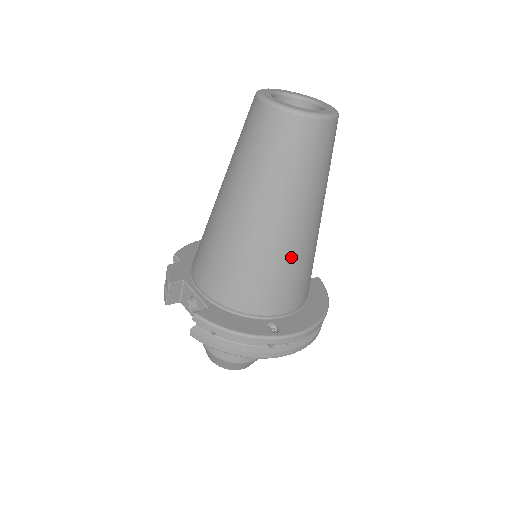
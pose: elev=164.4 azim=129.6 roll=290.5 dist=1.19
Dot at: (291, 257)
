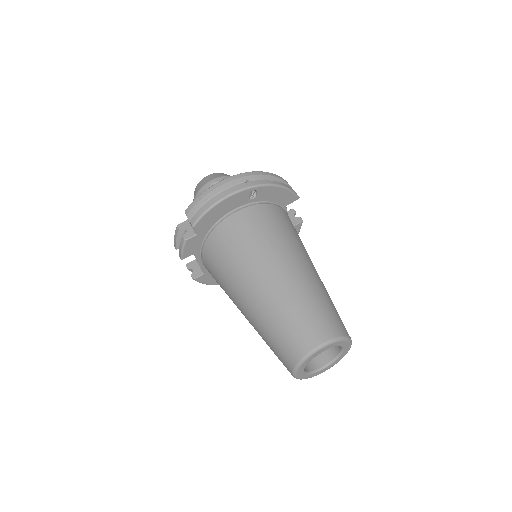
Dot at: occluded
